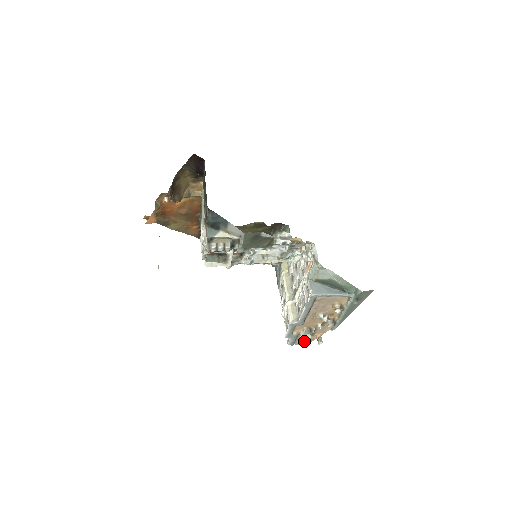
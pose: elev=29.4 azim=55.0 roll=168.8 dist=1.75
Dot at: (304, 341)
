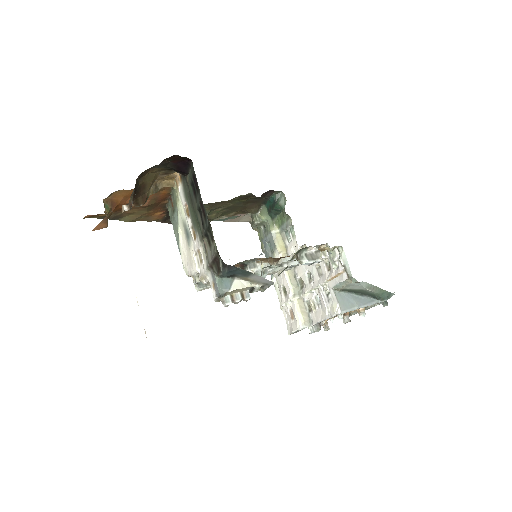
Dot at: occluded
